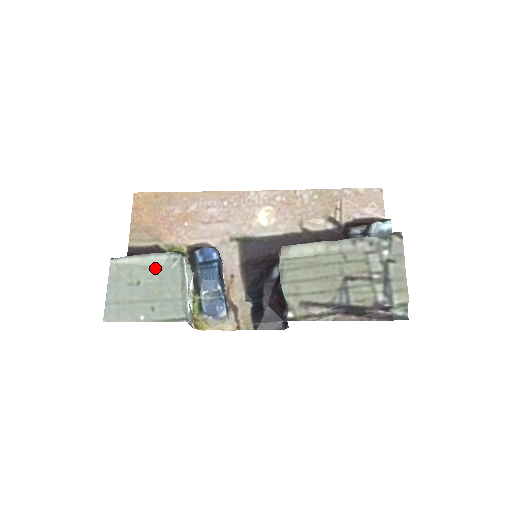
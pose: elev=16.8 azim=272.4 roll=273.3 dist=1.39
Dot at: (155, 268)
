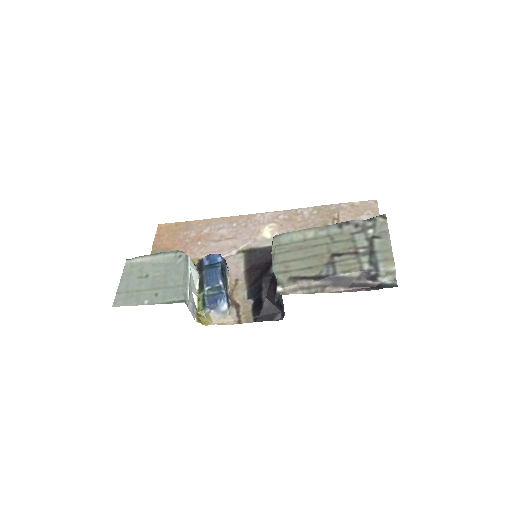
Dot at: (163, 264)
